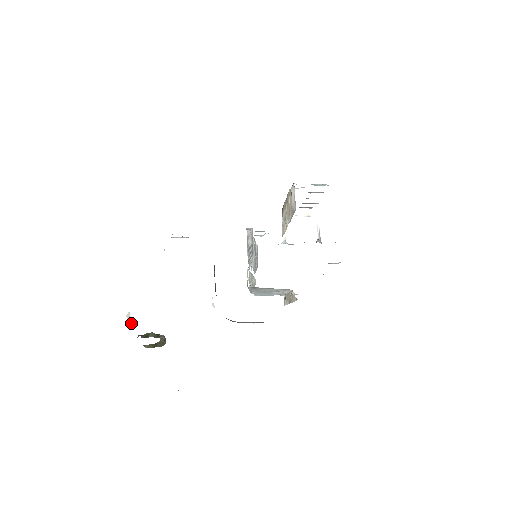
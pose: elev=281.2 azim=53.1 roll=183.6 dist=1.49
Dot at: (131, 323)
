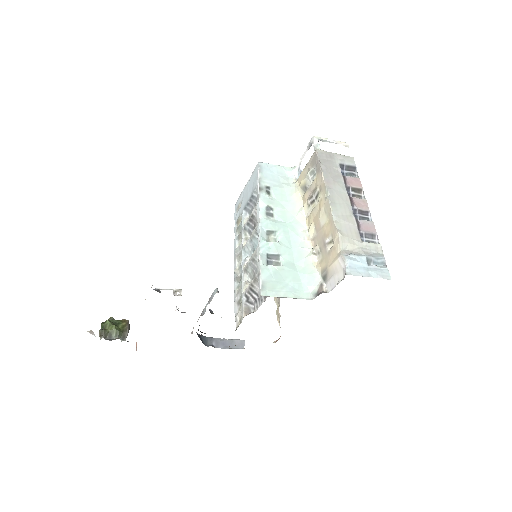
Dot at: occluded
